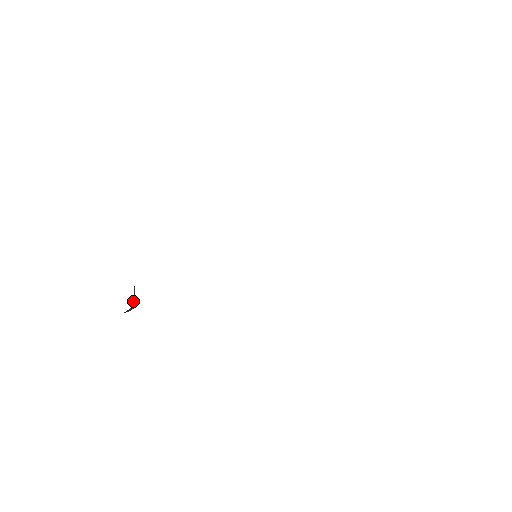
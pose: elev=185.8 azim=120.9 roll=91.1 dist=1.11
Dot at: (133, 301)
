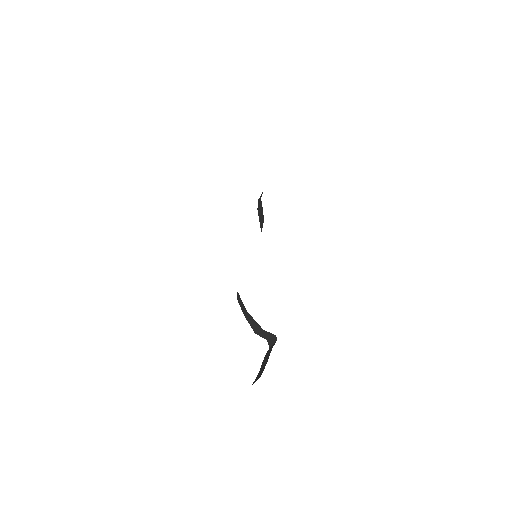
Dot at: (265, 338)
